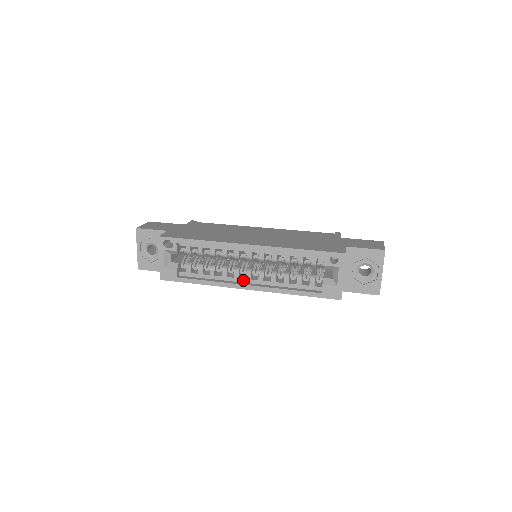
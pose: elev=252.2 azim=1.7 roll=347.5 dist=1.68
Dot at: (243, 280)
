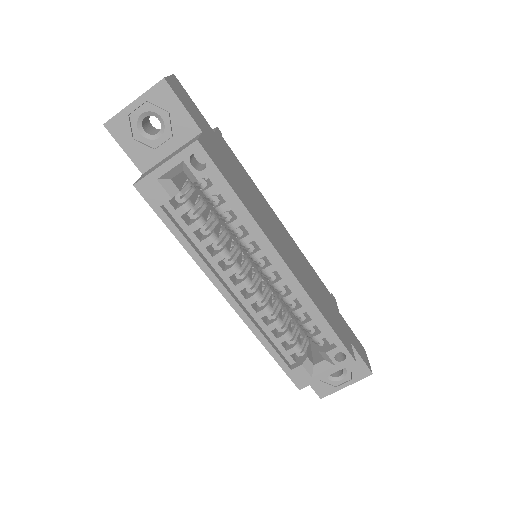
Dot at: (231, 283)
